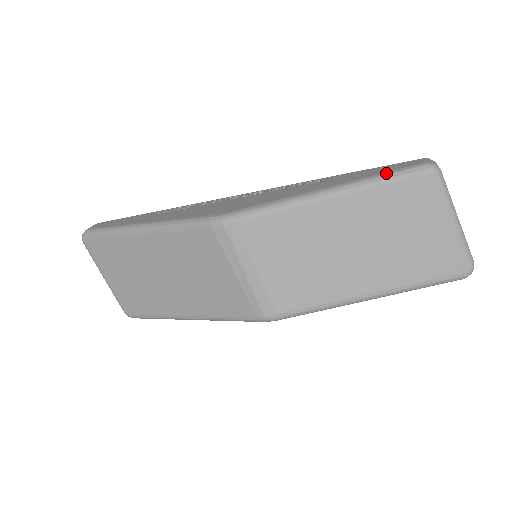
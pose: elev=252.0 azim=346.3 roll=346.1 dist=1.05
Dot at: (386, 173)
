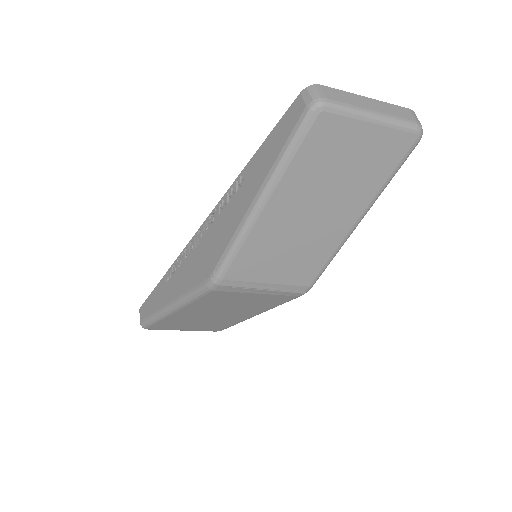
Dot at: (285, 146)
